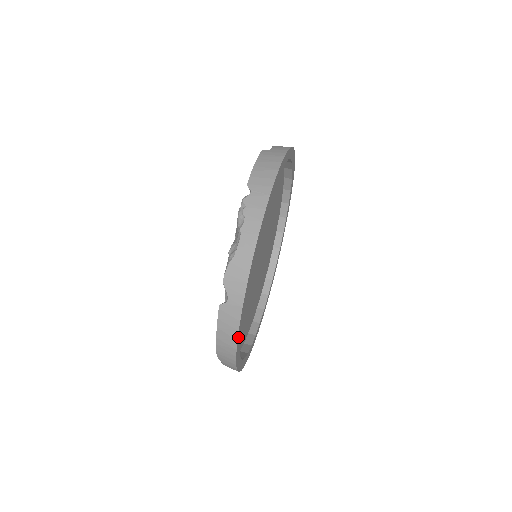
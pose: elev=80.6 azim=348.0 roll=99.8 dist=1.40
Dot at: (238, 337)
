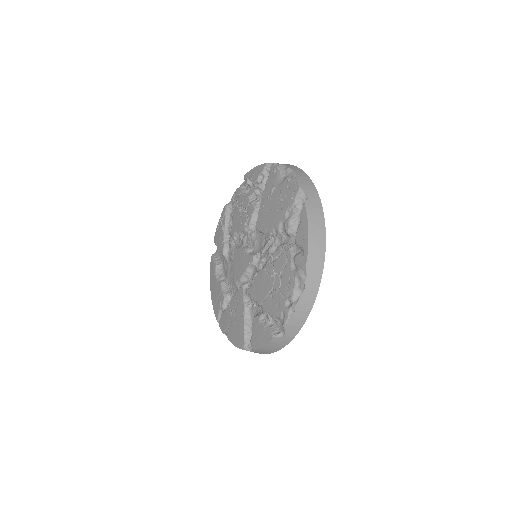
Dot at: (323, 228)
